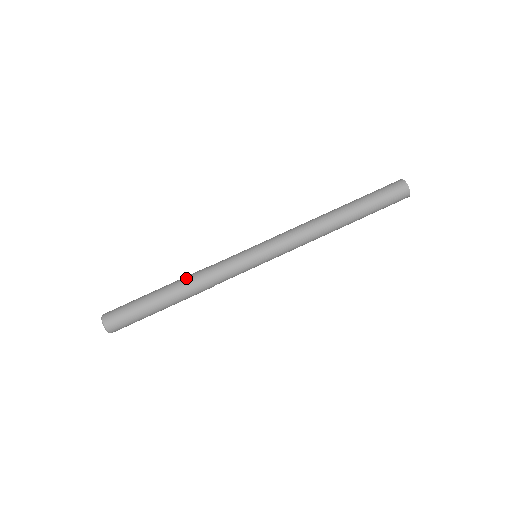
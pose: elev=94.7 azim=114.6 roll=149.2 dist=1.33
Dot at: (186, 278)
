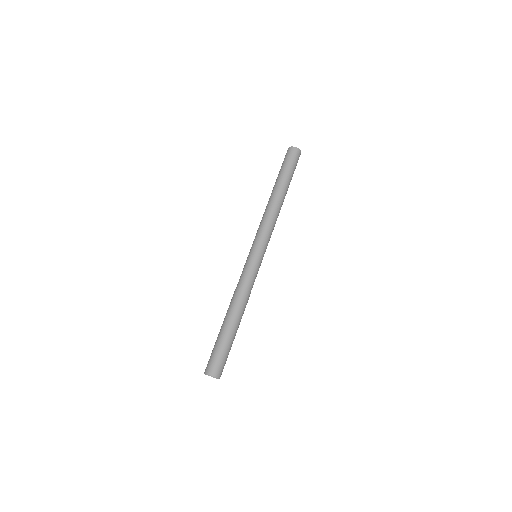
Dot at: (238, 306)
